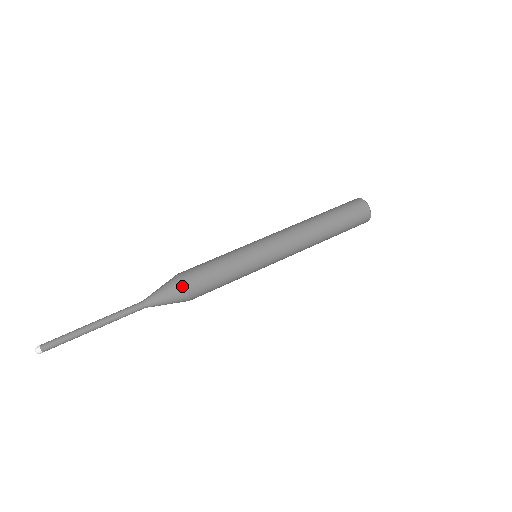
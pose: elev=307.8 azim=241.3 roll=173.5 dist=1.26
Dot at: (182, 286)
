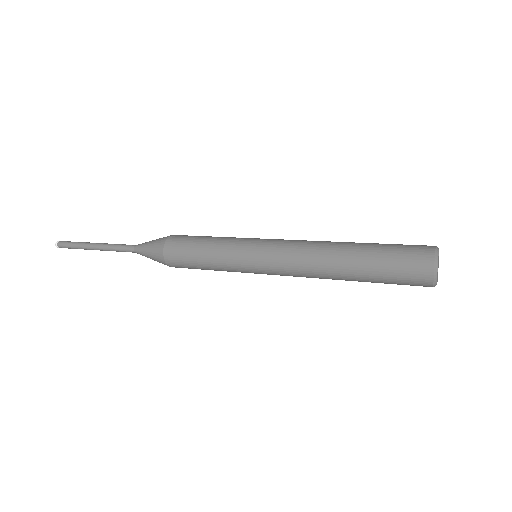
Dot at: (164, 242)
